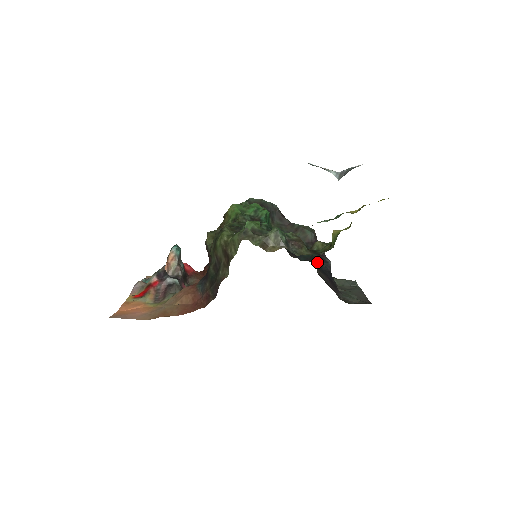
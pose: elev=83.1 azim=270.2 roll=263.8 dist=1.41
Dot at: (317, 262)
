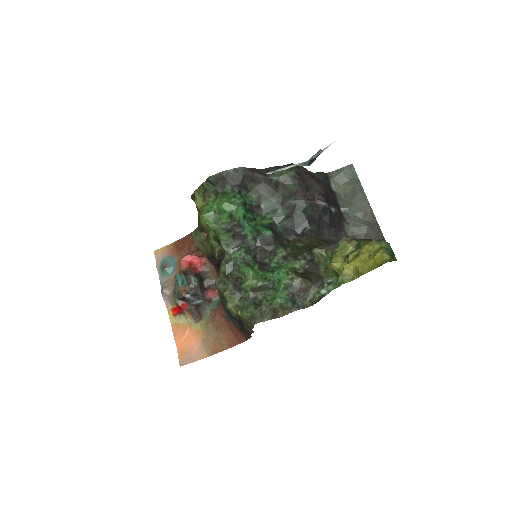
Dot at: (314, 217)
